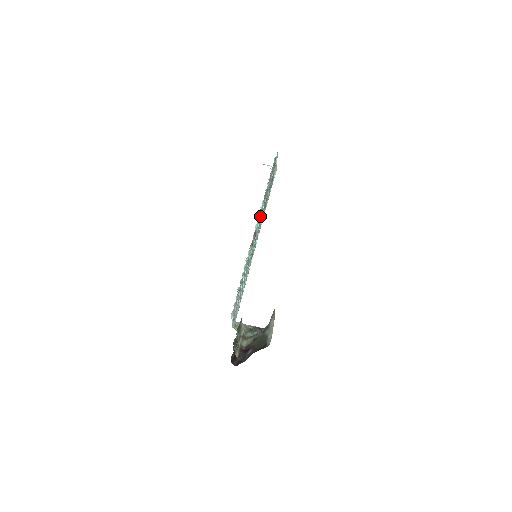
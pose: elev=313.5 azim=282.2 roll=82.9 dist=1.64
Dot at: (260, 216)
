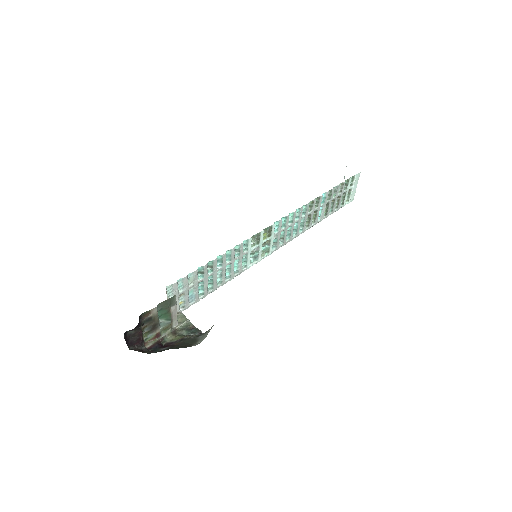
Dot at: (291, 220)
